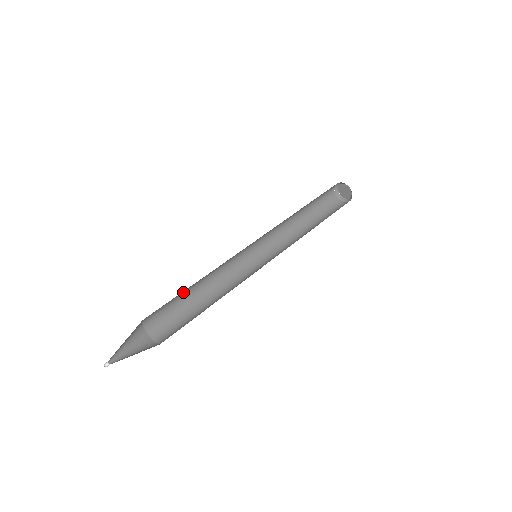
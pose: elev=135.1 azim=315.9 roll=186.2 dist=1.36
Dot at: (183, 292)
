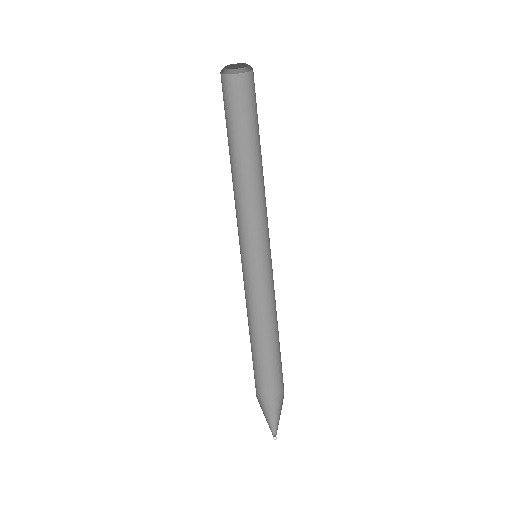
Dot at: (251, 347)
